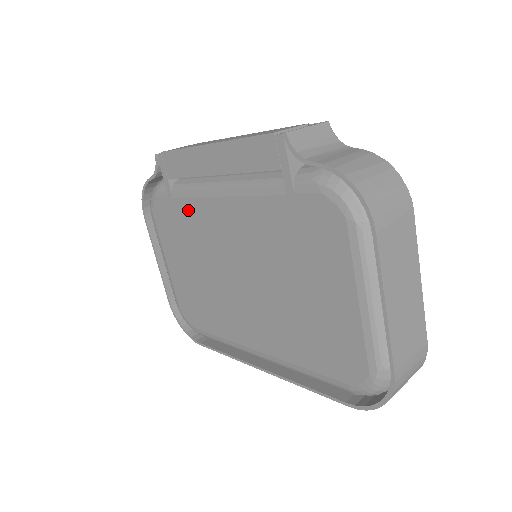
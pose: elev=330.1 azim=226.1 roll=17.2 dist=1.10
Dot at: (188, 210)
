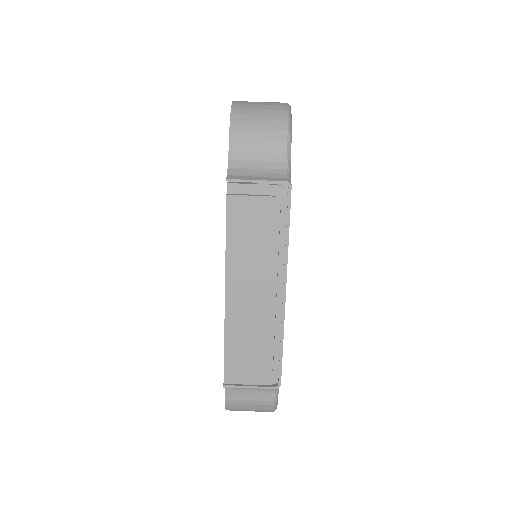
Dot at: occluded
